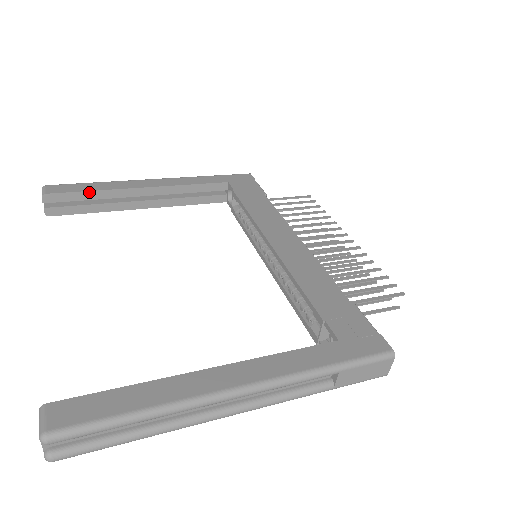
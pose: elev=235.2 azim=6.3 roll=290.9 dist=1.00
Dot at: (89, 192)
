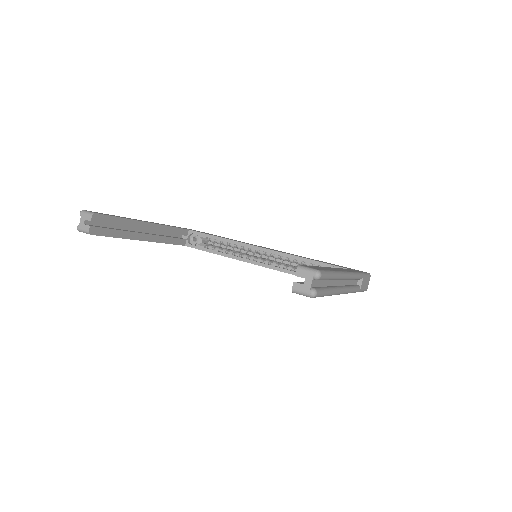
Dot at: (120, 218)
